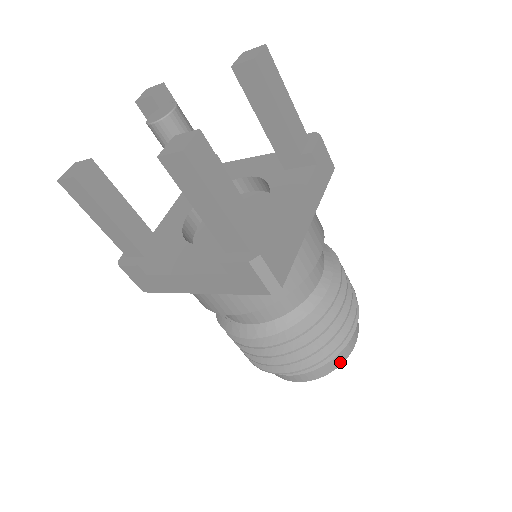
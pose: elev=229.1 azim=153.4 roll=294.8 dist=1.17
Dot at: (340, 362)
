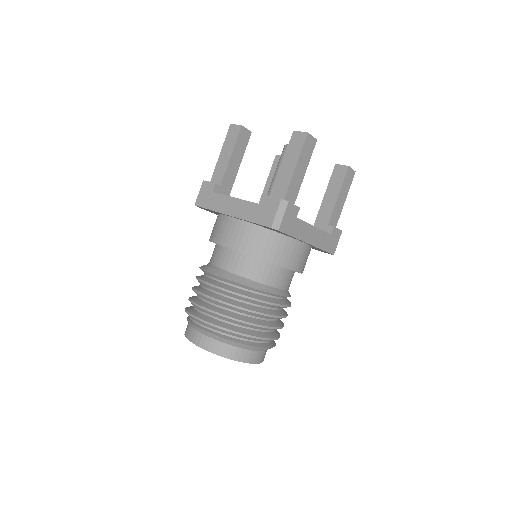
Dot at: (235, 358)
